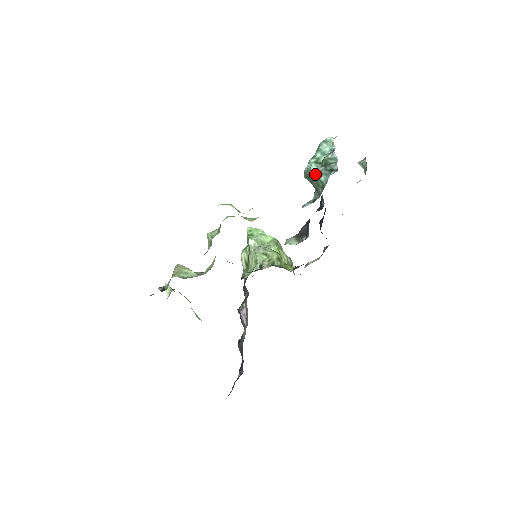
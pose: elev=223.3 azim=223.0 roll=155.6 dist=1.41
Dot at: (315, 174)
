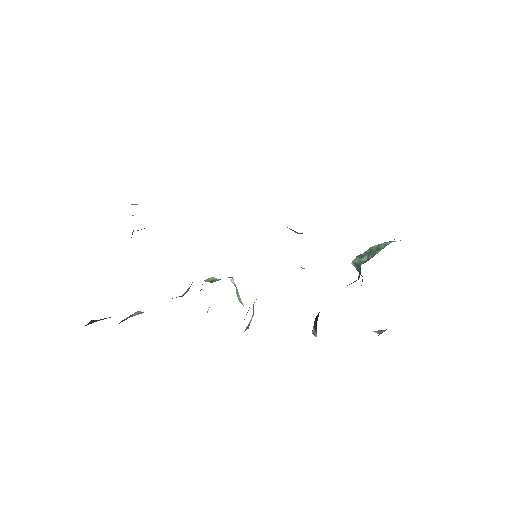
Dot at: (381, 244)
